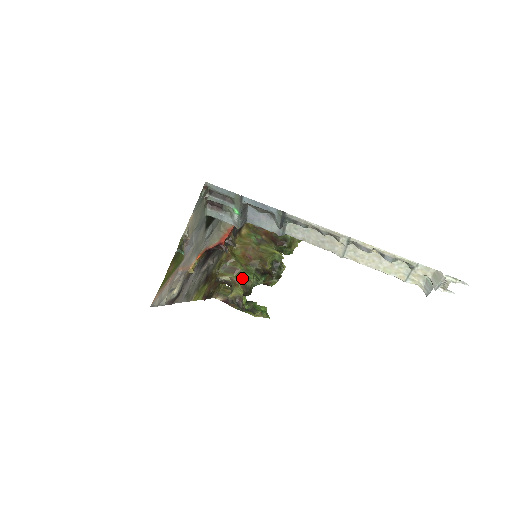
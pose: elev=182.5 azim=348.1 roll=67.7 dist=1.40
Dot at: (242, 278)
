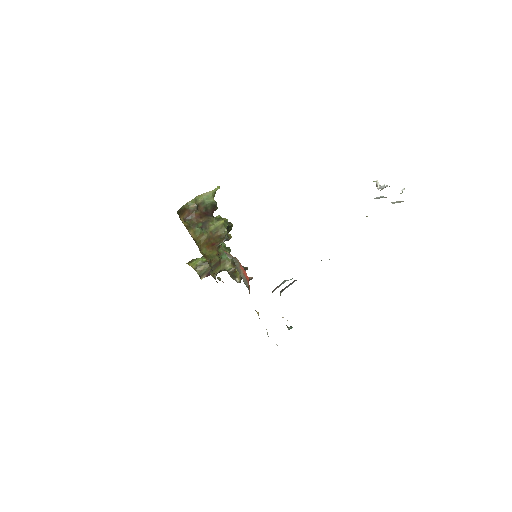
Dot at: (228, 262)
